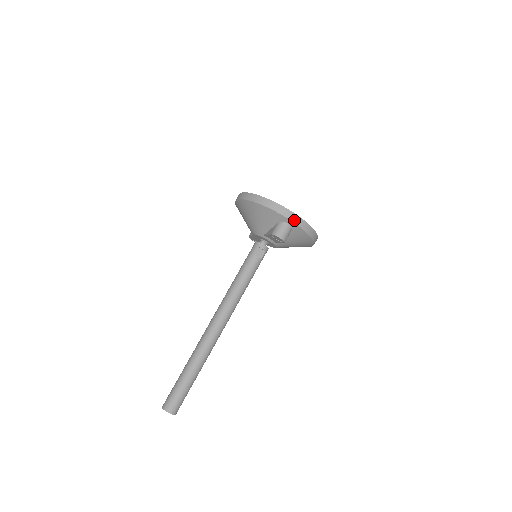
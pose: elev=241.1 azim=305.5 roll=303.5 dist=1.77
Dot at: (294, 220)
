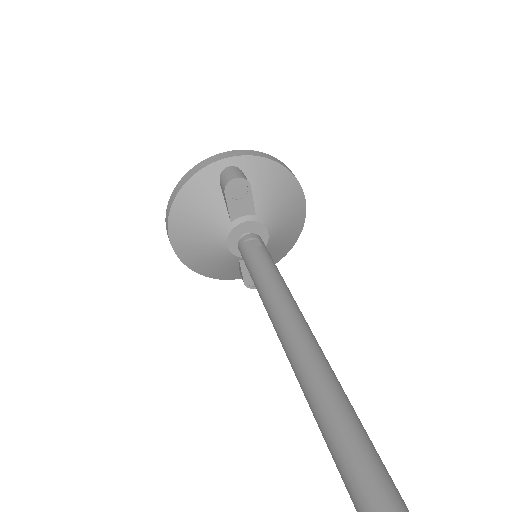
Dot at: (228, 156)
